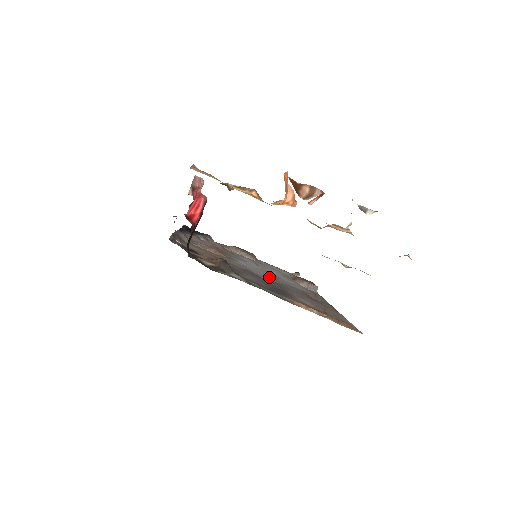
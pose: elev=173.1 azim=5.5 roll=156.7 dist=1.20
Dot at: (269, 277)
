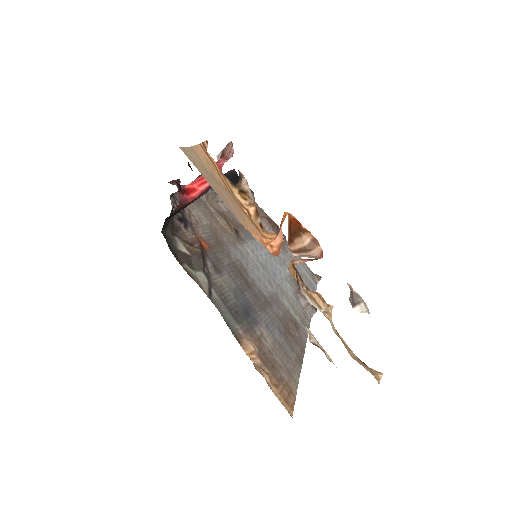
Dot at: (262, 281)
